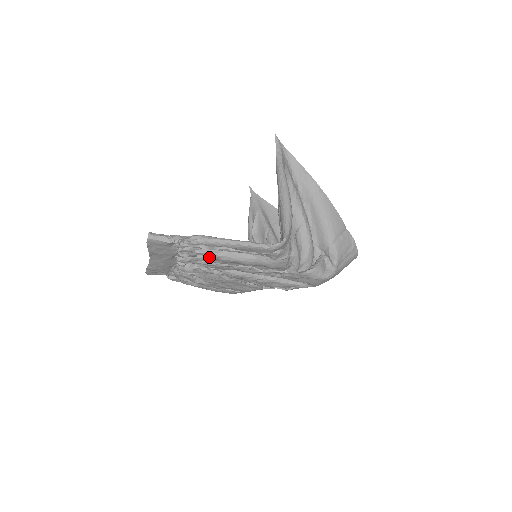
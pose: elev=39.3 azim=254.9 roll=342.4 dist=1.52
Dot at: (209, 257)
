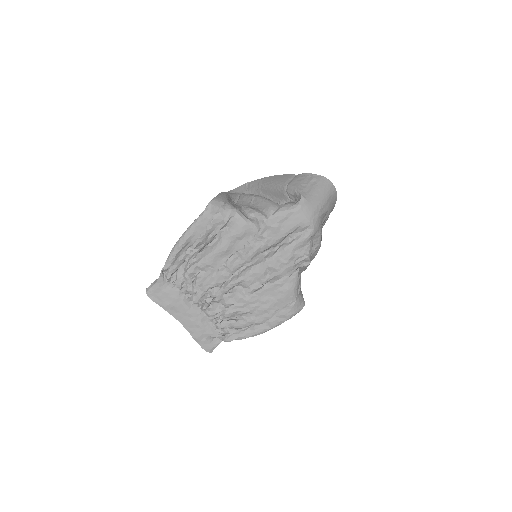
Dot at: (199, 272)
